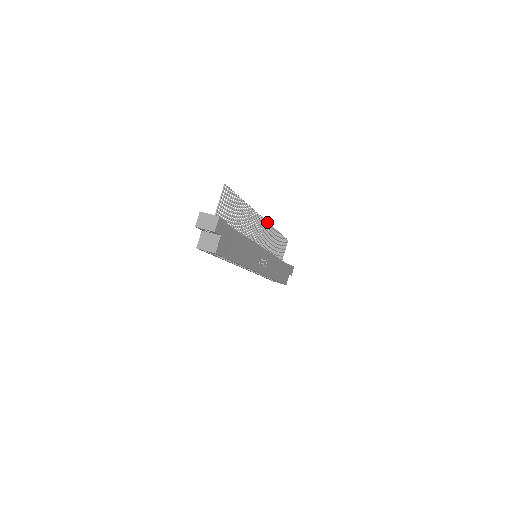
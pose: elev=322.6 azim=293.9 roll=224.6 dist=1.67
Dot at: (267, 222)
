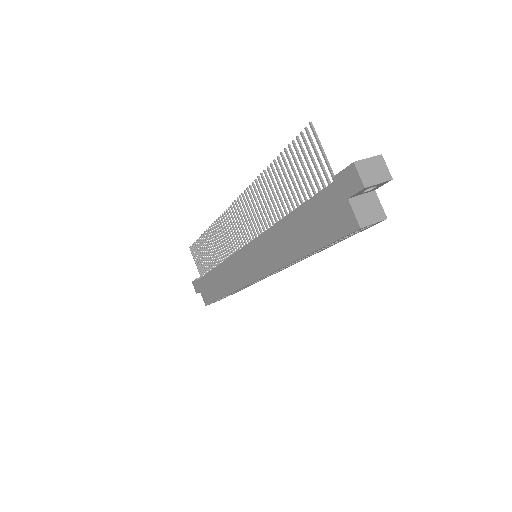
Dot at: (225, 212)
